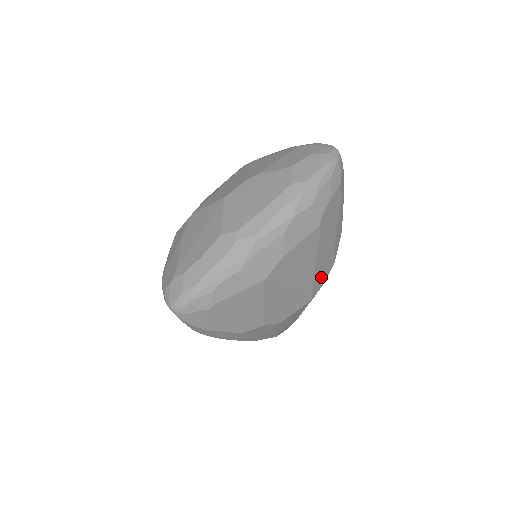
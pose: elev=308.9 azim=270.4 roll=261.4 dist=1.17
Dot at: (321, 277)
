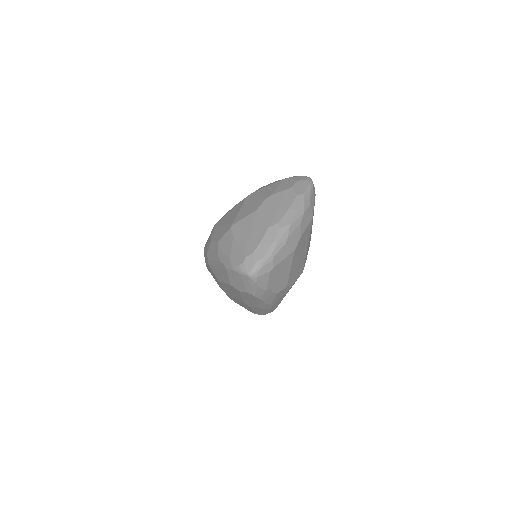
Dot at: (306, 256)
